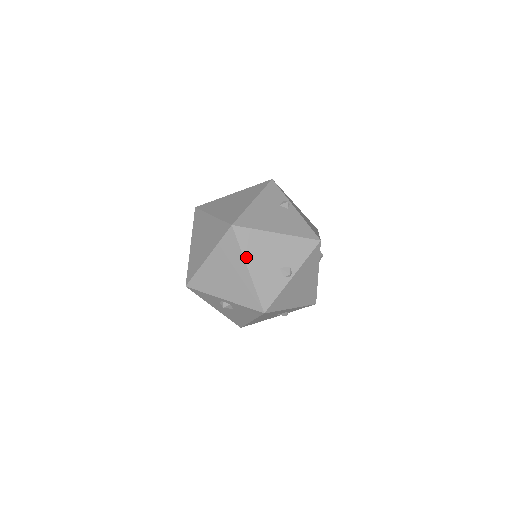
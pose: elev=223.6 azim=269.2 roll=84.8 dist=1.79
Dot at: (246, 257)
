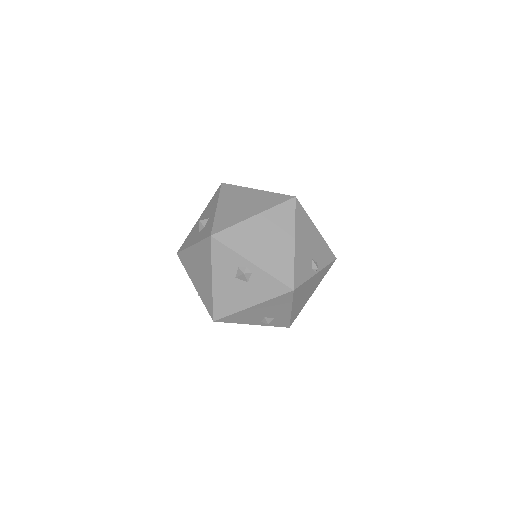
Dot at: (296, 230)
